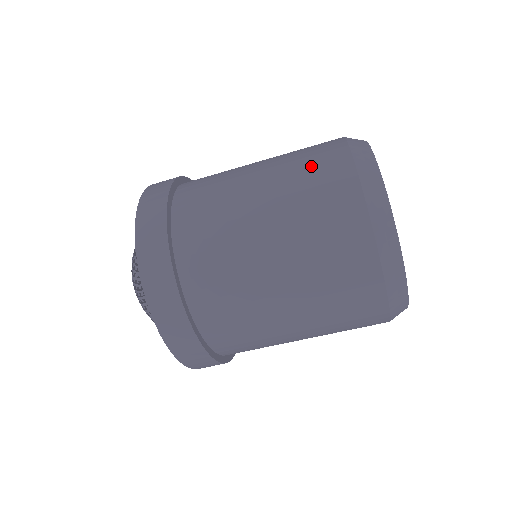
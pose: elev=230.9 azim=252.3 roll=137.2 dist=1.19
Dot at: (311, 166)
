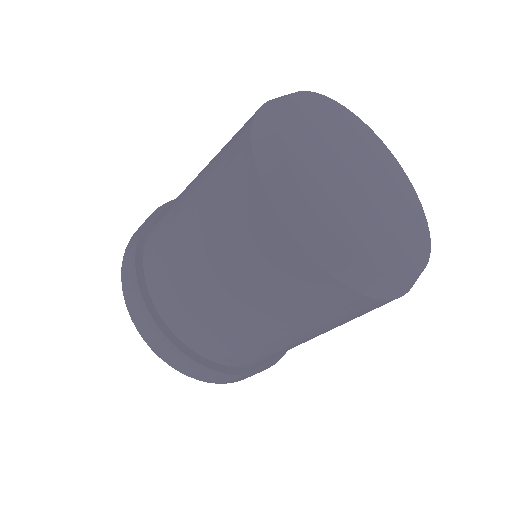
Dot at: (237, 227)
